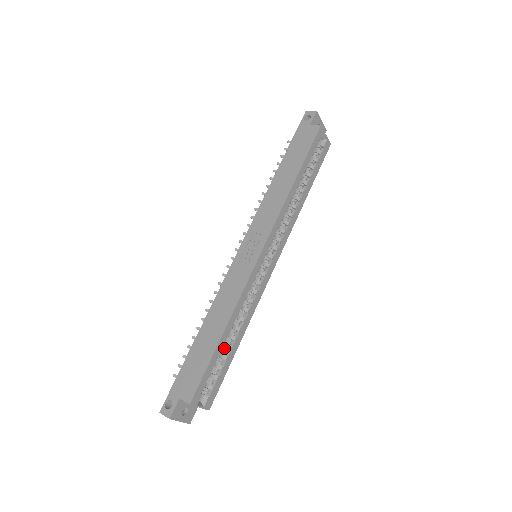
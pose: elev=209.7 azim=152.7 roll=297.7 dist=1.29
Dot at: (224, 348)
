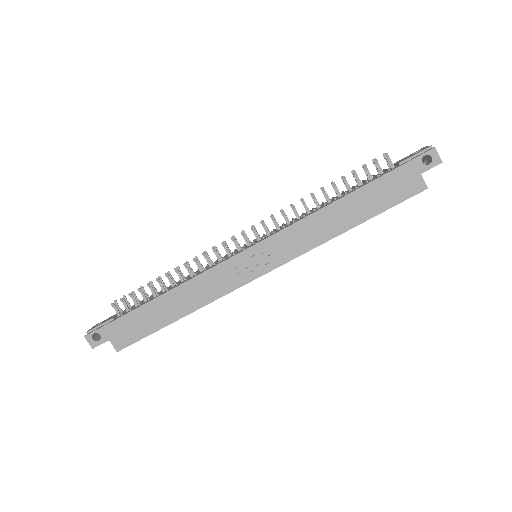
Dot at: occluded
